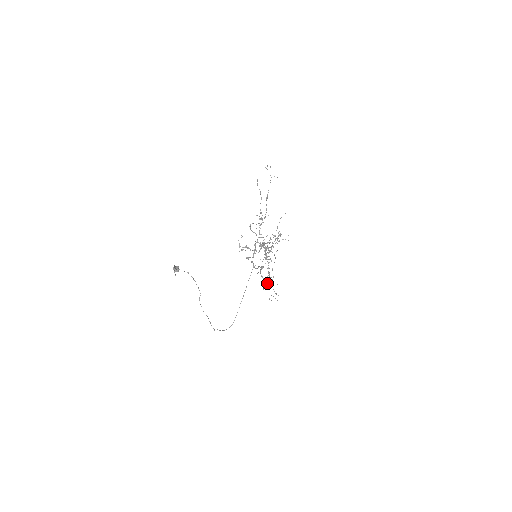
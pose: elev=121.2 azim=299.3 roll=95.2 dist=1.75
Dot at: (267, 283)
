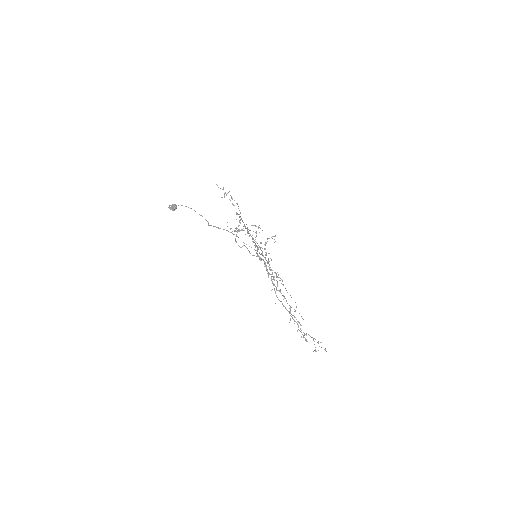
Dot at: (297, 323)
